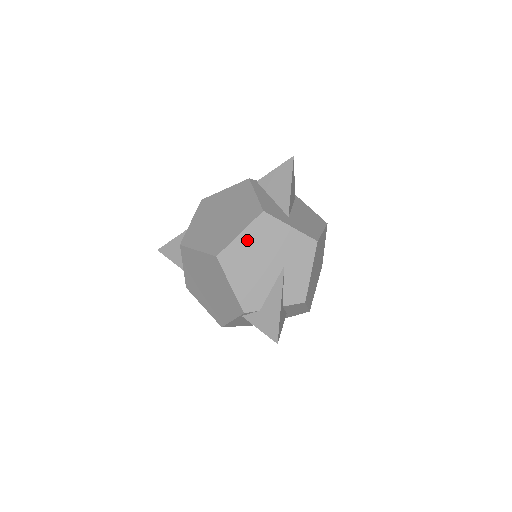
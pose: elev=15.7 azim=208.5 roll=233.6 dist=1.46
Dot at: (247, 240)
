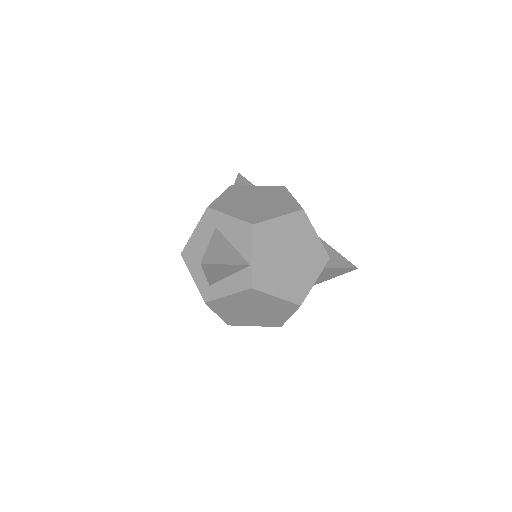
Dot at: occluded
